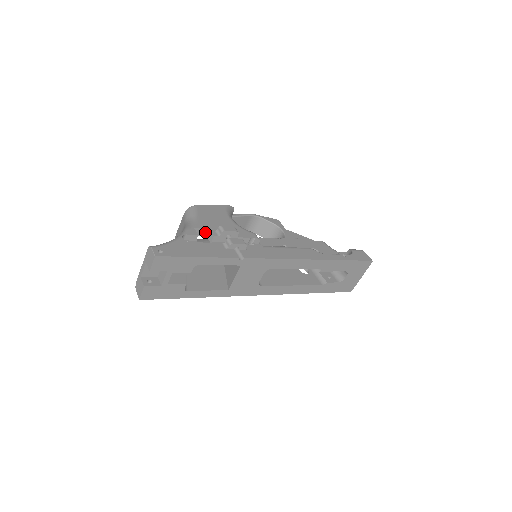
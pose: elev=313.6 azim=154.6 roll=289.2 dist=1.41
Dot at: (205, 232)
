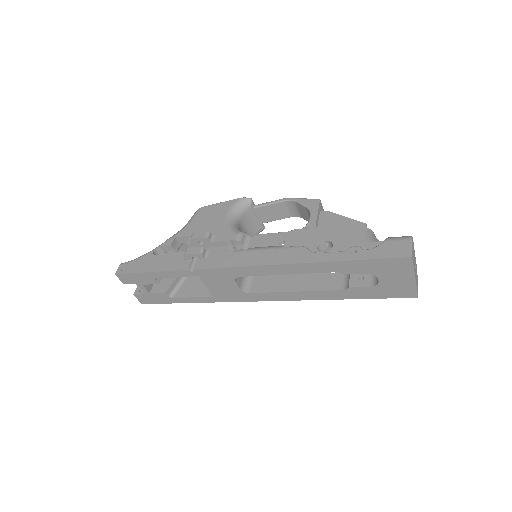
Dot at: occluded
